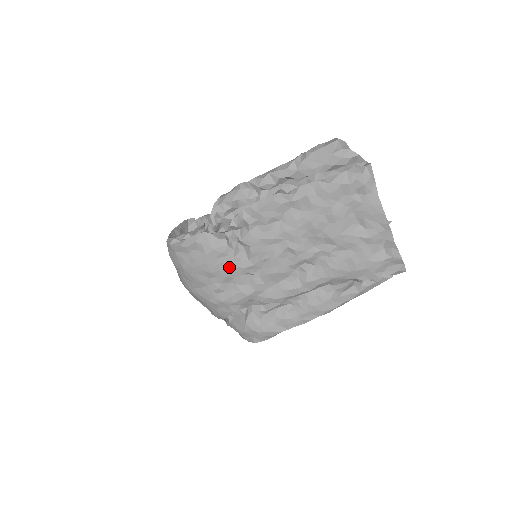
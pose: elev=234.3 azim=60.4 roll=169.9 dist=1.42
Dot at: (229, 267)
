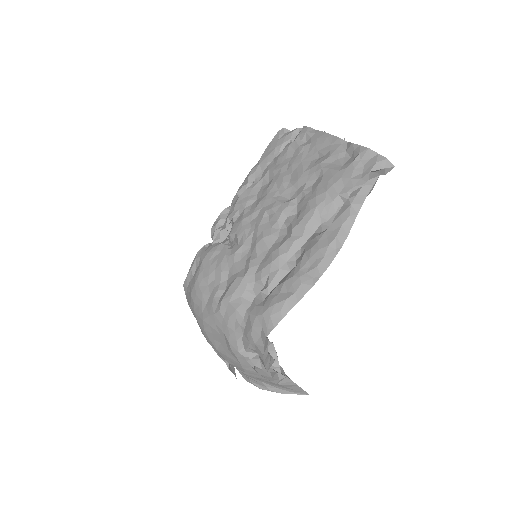
Dot at: (222, 261)
